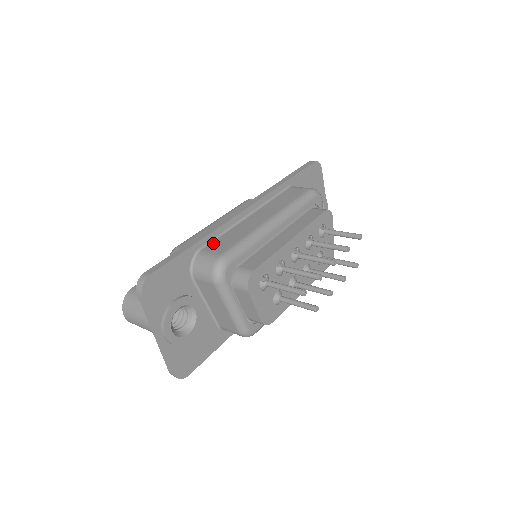
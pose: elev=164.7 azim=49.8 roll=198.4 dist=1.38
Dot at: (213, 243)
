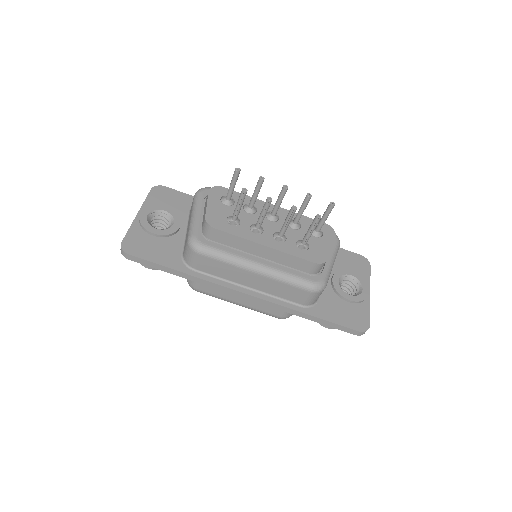
Dot at: occluded
